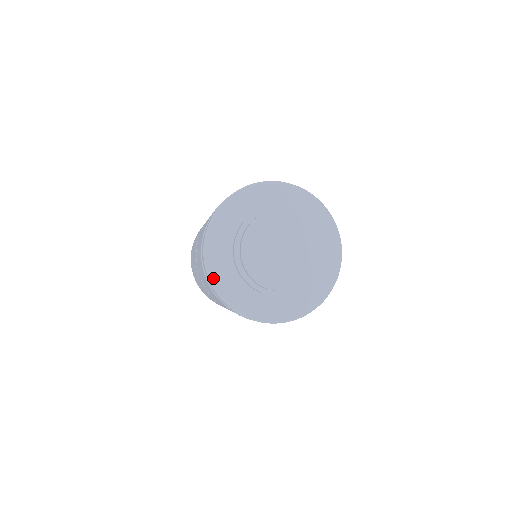
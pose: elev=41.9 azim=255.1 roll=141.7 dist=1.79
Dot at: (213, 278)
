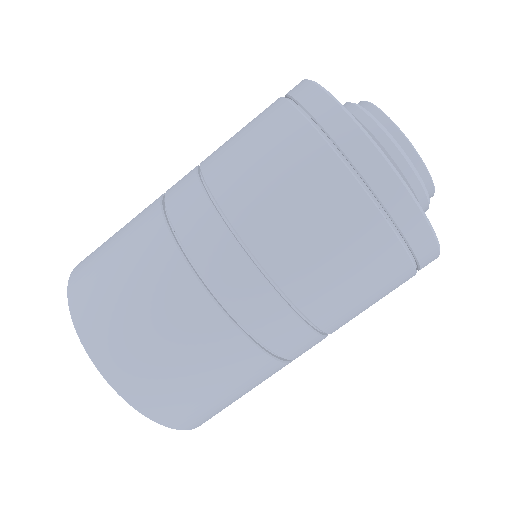
Dot at: (342, 106)
